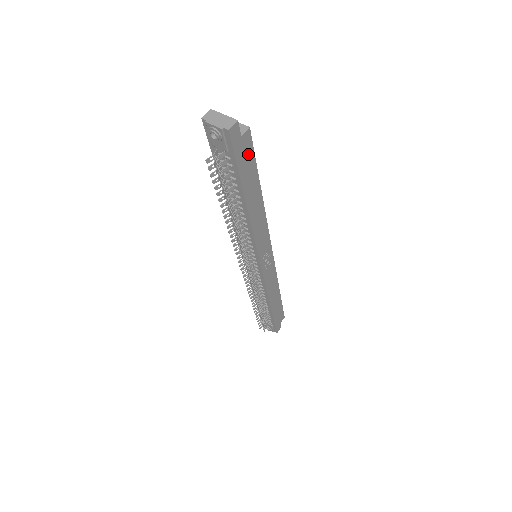
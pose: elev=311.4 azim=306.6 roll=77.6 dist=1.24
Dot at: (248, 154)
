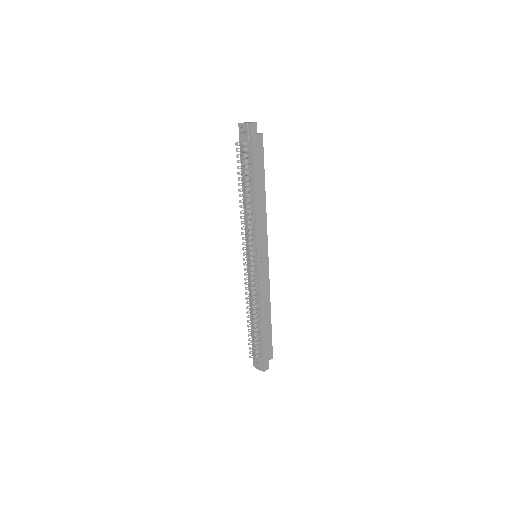
Dot at: (260, 150)
